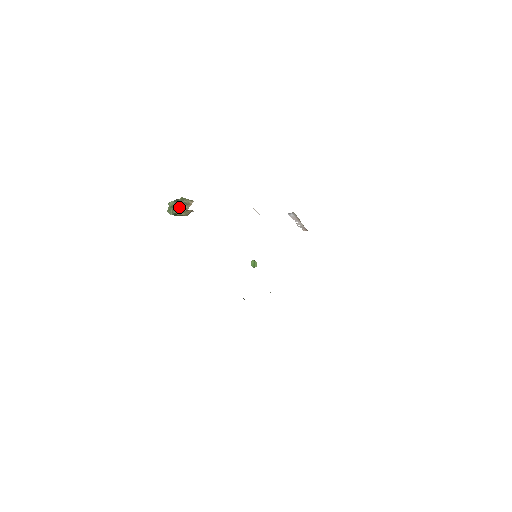
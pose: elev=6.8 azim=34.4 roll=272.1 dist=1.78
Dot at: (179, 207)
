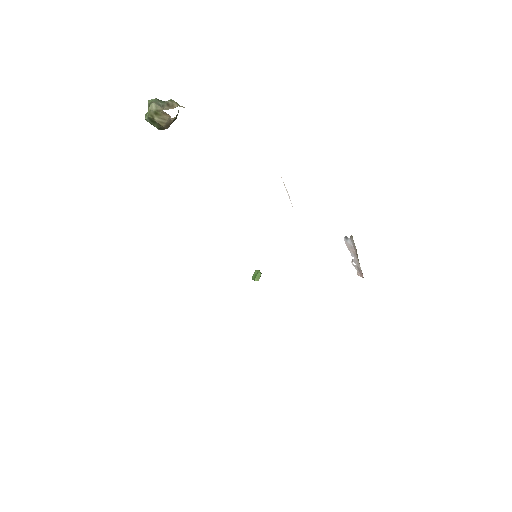
Dot at: (155, 105)
